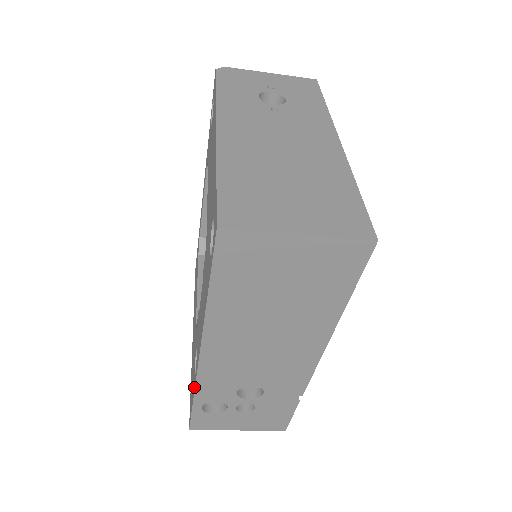
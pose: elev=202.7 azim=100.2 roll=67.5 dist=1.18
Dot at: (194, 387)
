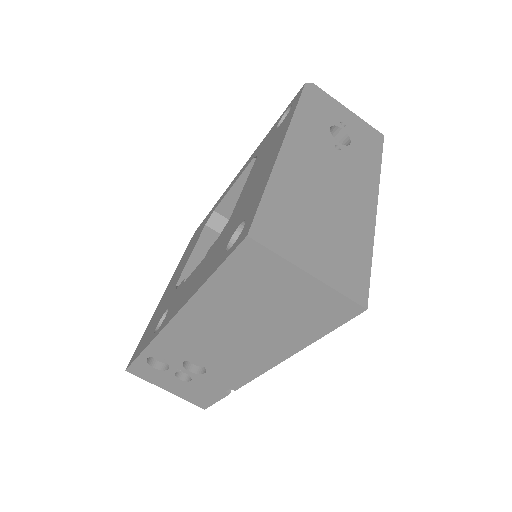
Dot at: (151, 340)
